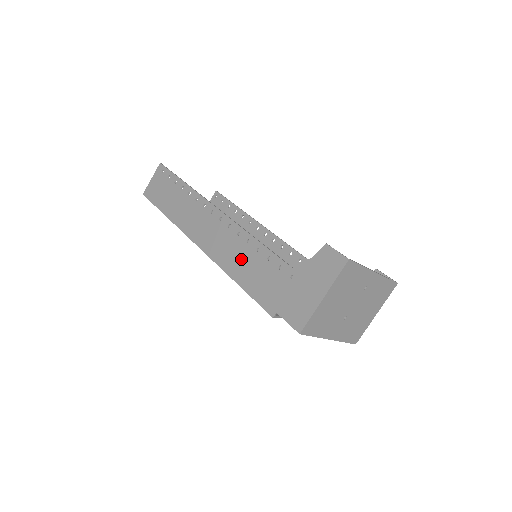
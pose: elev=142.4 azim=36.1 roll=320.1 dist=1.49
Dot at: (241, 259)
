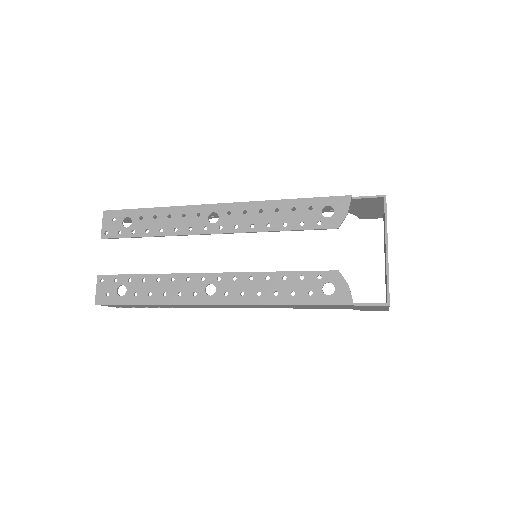
Dot at: occluded
